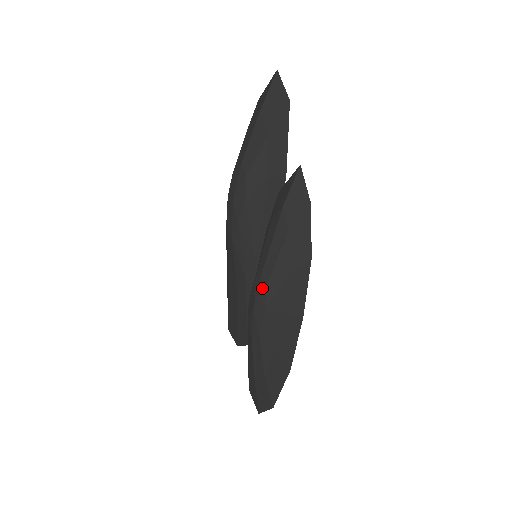
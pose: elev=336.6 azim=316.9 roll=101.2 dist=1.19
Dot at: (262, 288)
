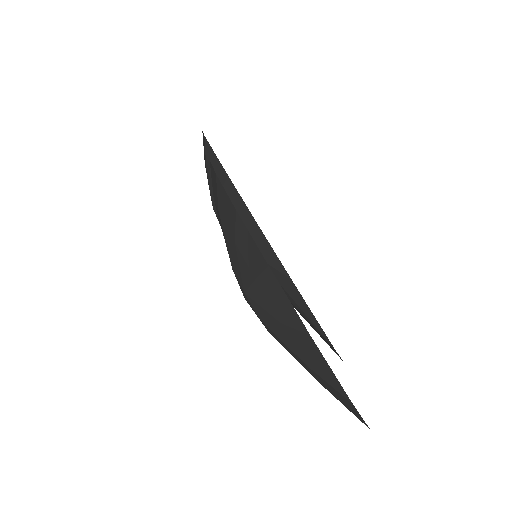
Dot at: (235, 275)
